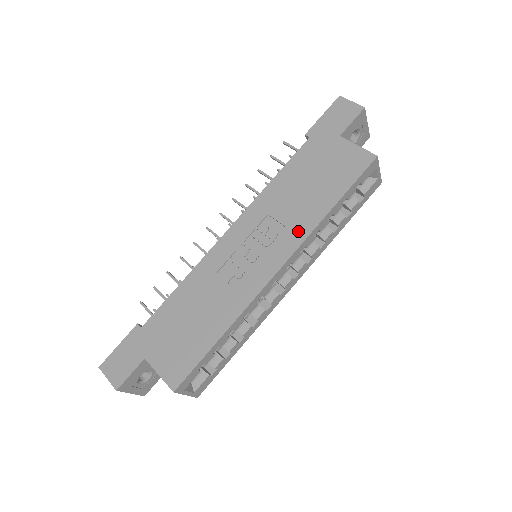
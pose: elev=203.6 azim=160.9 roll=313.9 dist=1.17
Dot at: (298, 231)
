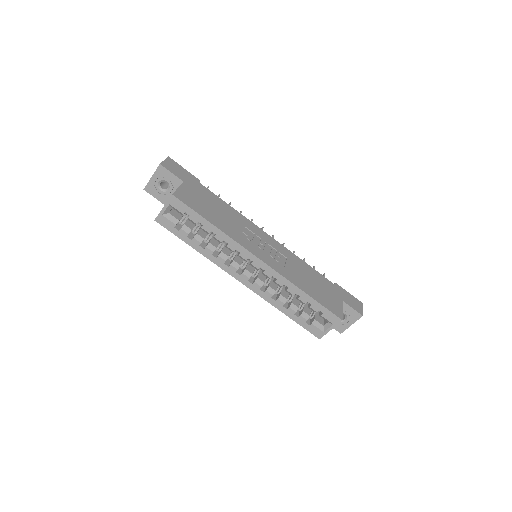
Dot at: (286, 273)
